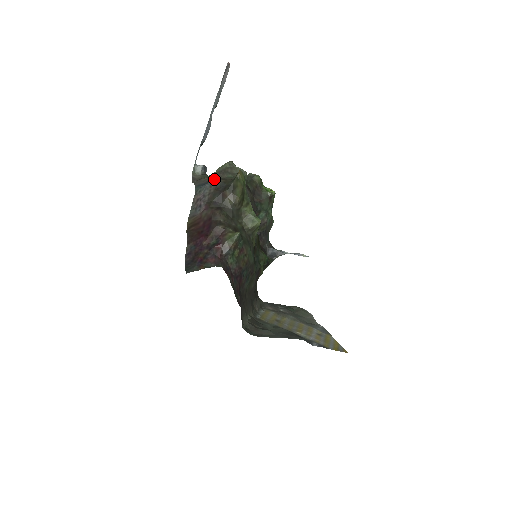
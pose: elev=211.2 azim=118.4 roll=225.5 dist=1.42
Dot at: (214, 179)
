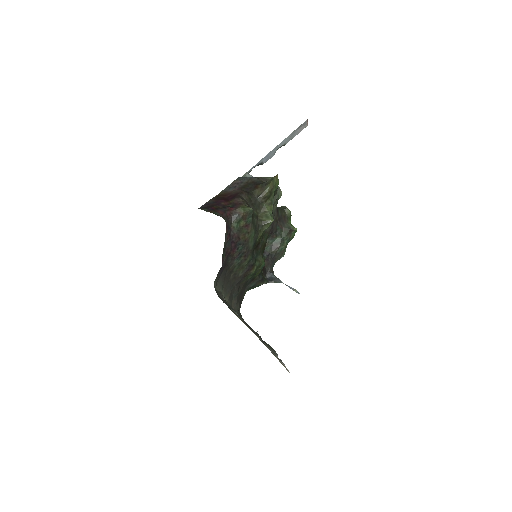
Dot at: (255, 177)
